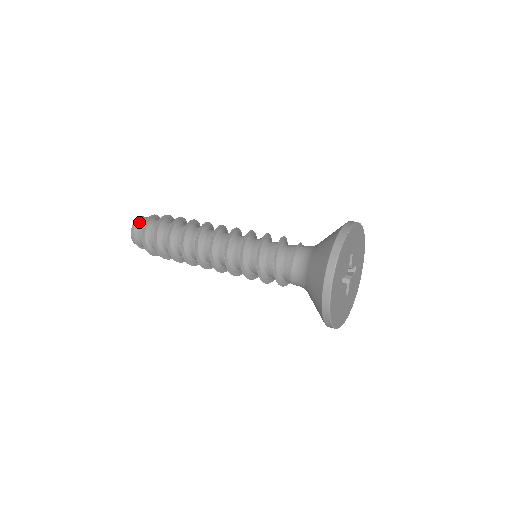
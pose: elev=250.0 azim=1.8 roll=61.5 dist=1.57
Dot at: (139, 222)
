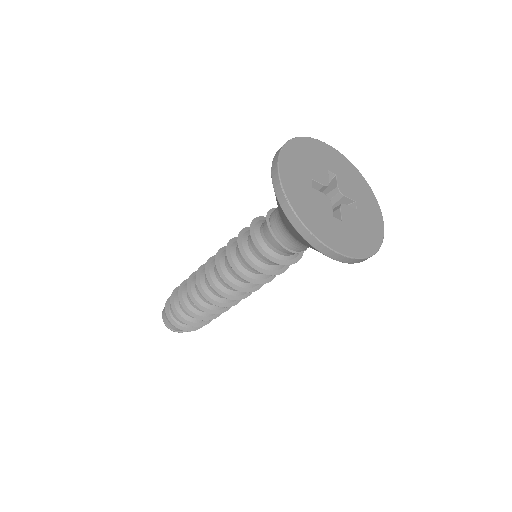
Dot at: (166, 321)
